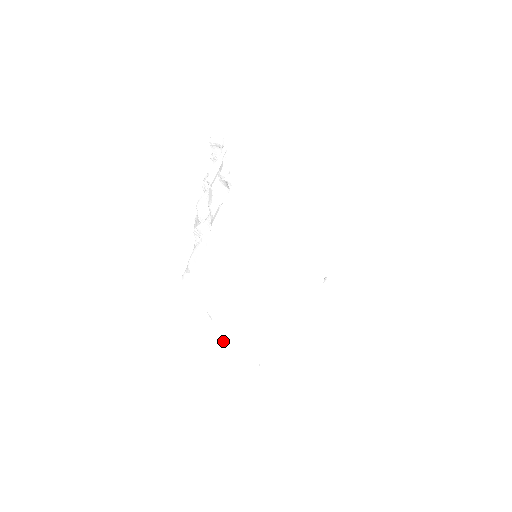
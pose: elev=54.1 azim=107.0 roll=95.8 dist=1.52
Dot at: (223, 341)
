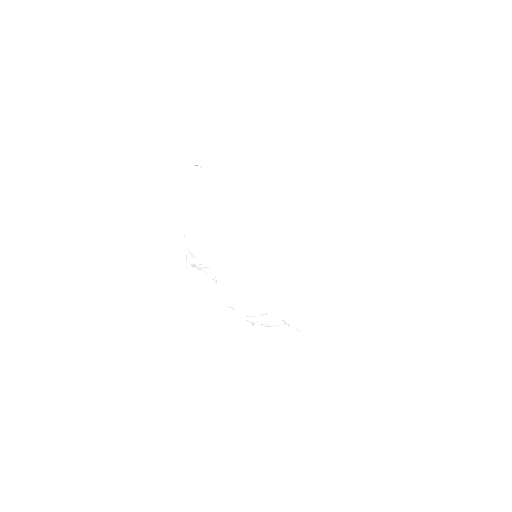
Dot at: (232, 299)
